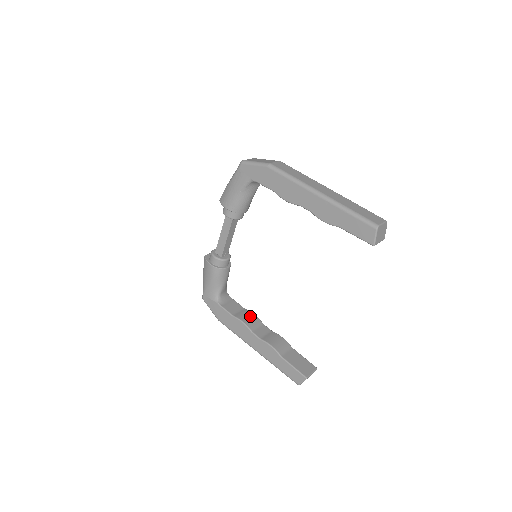
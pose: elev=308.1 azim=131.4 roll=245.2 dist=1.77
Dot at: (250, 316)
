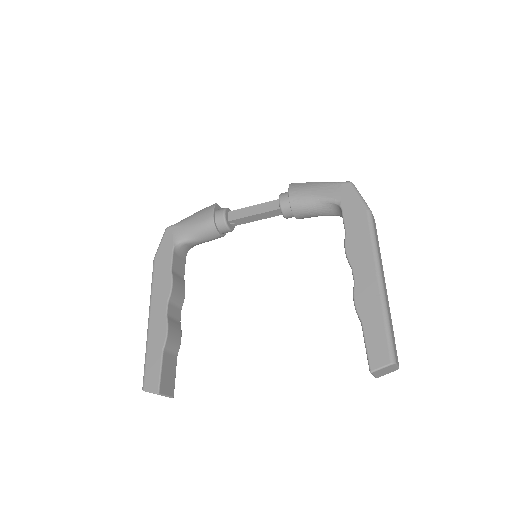
Dot at: (182, 289)
